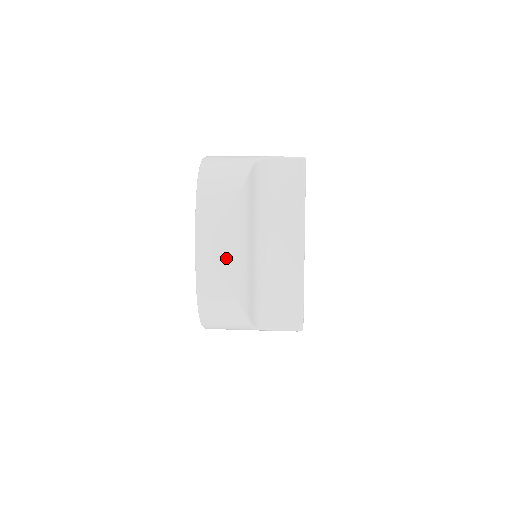
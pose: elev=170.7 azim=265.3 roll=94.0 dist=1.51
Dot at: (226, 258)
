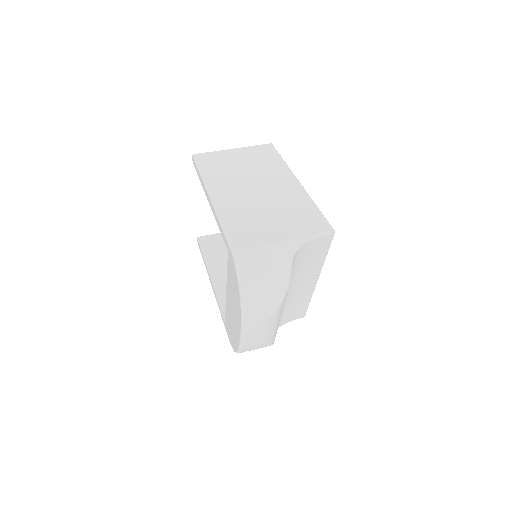
Dot at: (267, 335)
